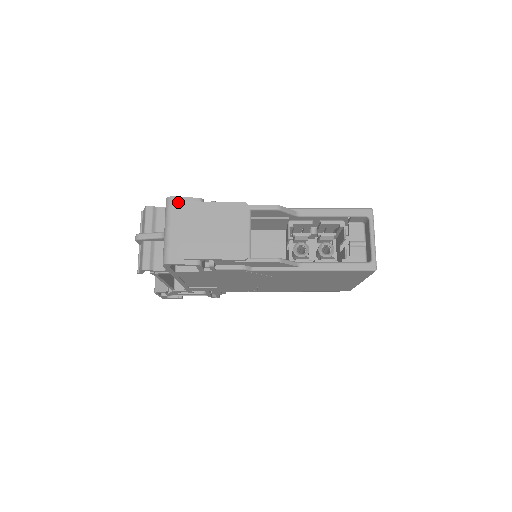
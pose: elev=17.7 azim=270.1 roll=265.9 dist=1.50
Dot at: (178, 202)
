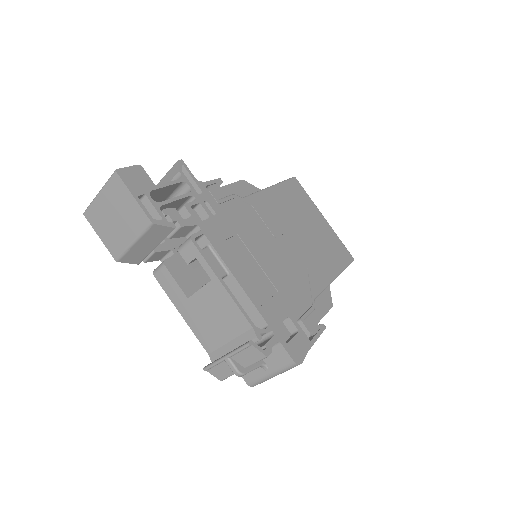
Dot at: occluded
